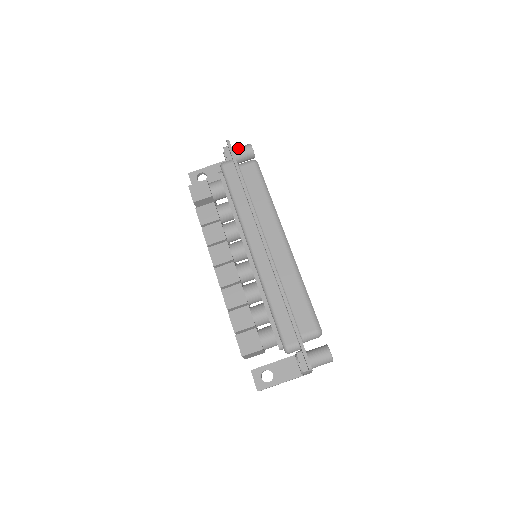
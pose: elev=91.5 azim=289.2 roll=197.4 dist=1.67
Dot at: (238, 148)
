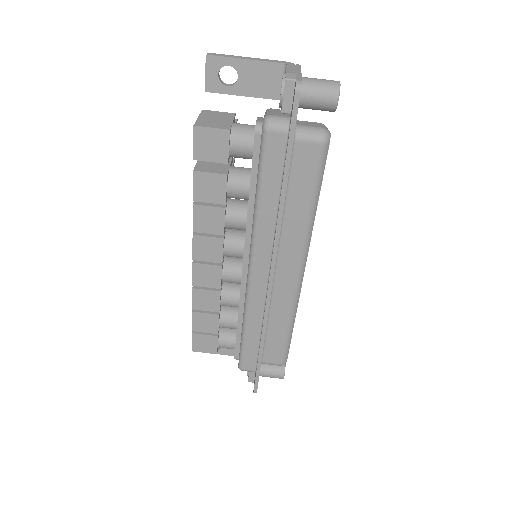
Dot at: (313, 89)
